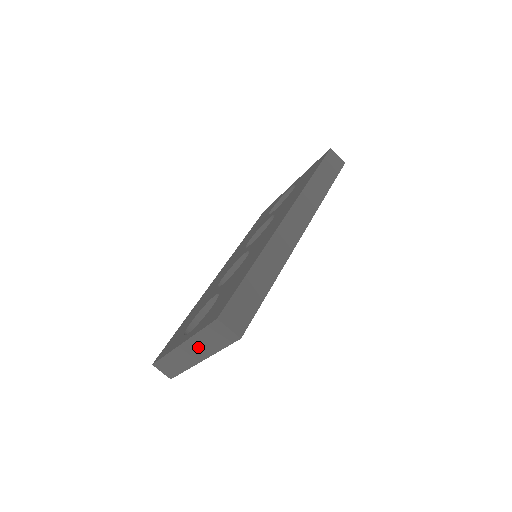
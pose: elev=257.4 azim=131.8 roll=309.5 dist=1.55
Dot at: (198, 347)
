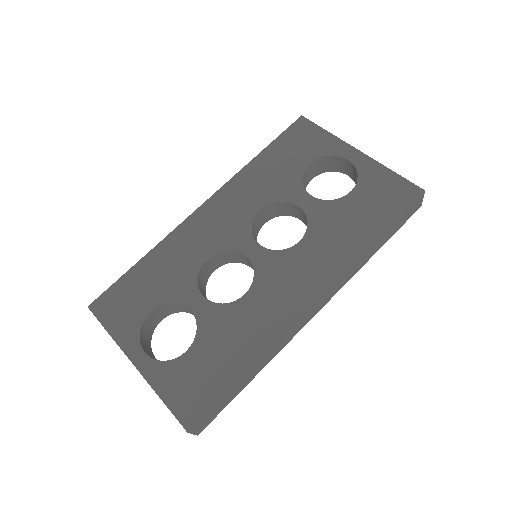
Dot at: occluded
